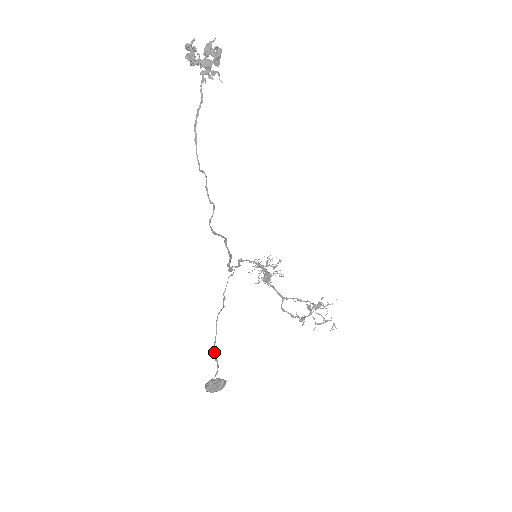
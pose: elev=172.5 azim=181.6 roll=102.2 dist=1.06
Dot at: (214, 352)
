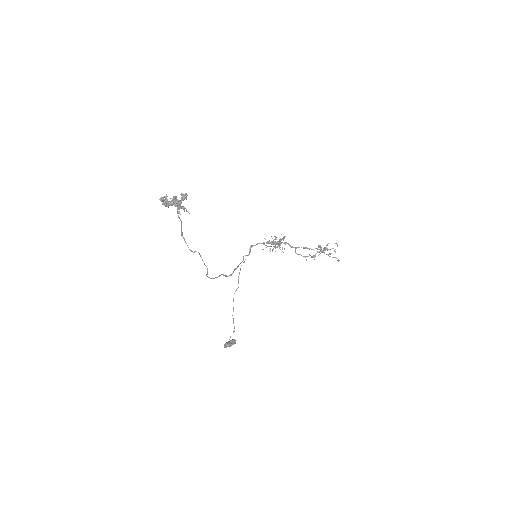
Dot at: occluded
